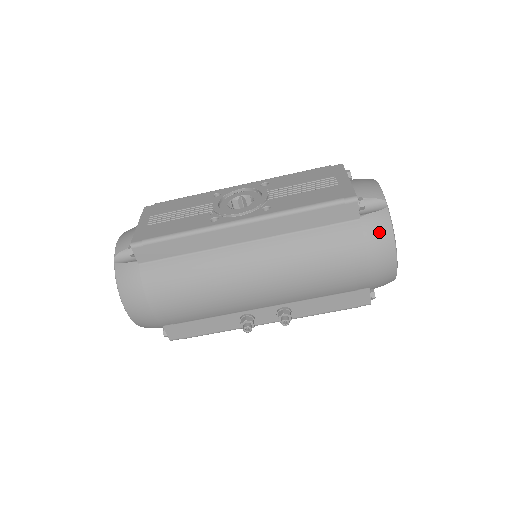
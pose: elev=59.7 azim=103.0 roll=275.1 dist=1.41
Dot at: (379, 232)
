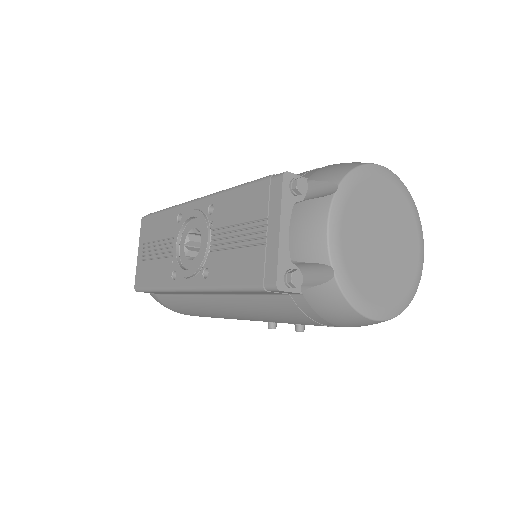
Dot at: (331, 308)
